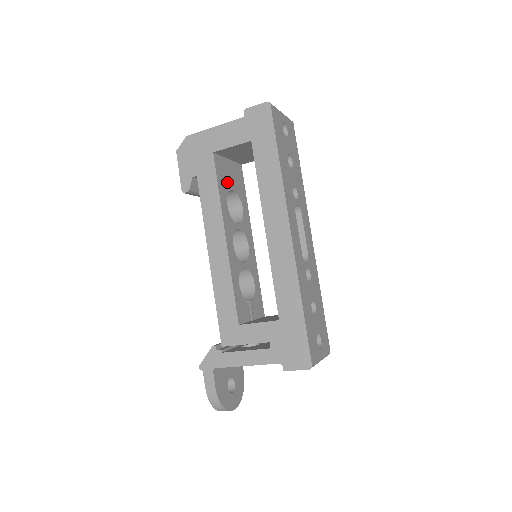
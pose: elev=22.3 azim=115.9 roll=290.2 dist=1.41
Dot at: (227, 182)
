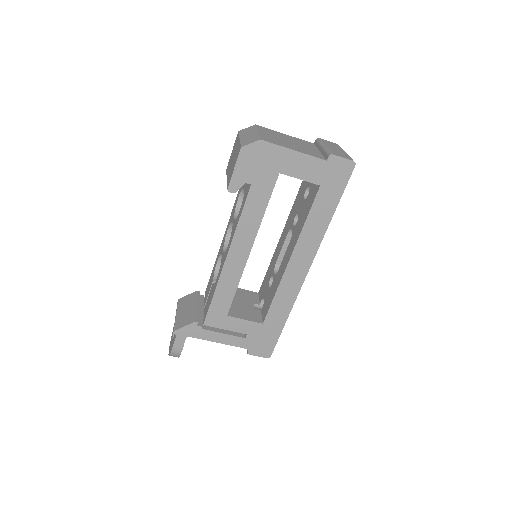
Dot at: occluded
